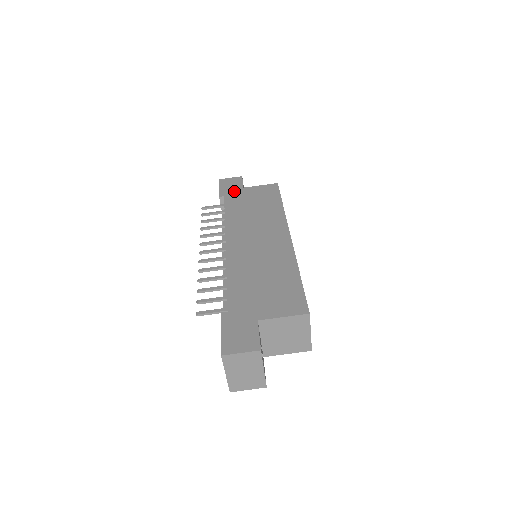
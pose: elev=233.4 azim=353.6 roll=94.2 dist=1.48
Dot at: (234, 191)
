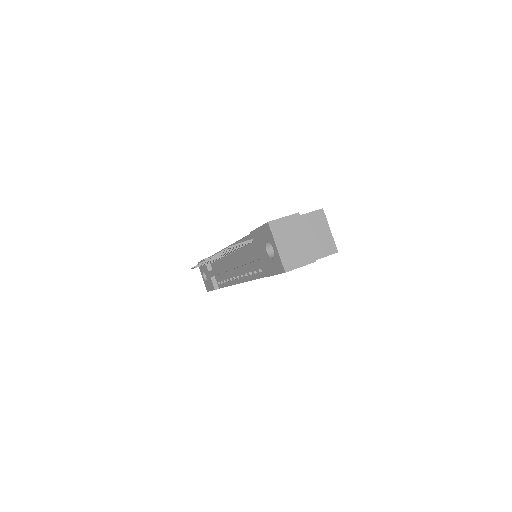
Dot at: occluded
